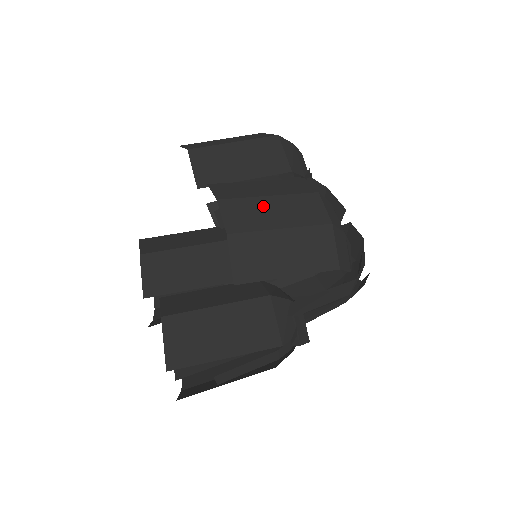
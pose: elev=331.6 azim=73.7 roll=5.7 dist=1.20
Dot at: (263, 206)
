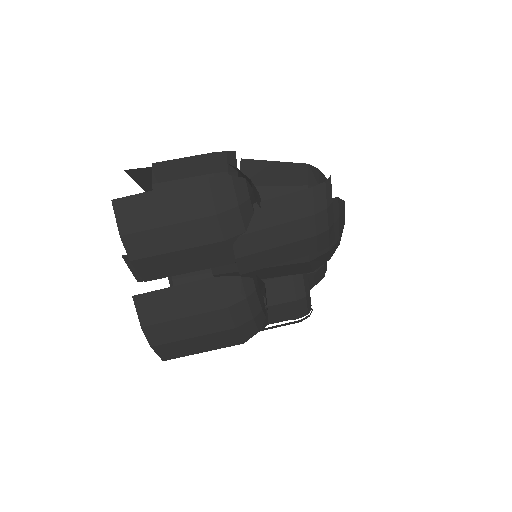
Dot at: occluded
